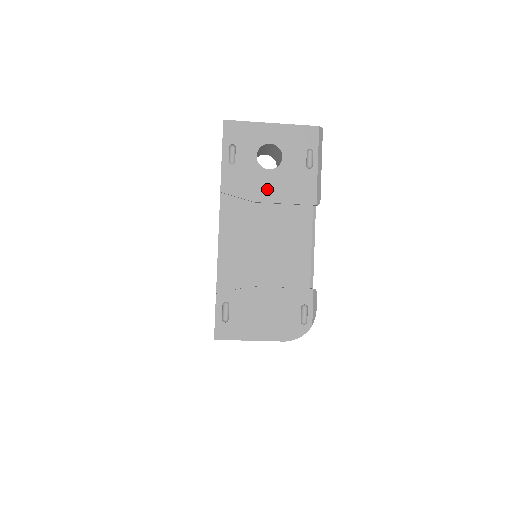
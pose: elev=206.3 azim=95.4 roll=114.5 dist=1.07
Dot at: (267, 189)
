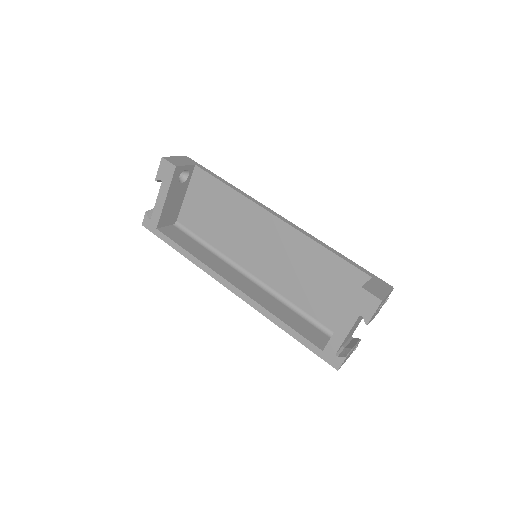
Dot at: occluded
